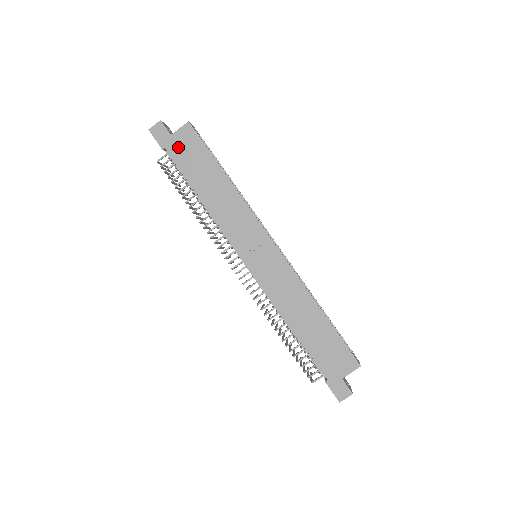
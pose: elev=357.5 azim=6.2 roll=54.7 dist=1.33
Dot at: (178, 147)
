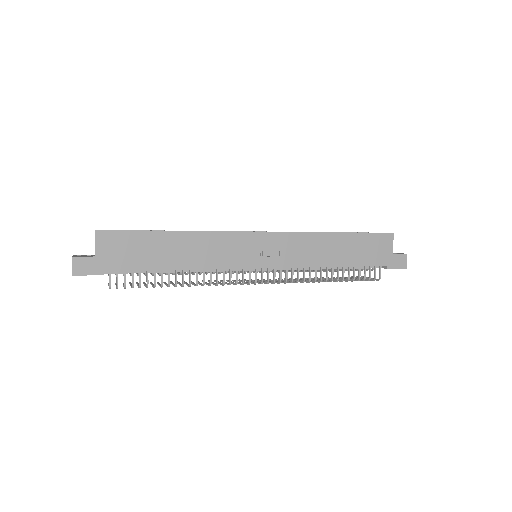
Dot at: (113, 258)
